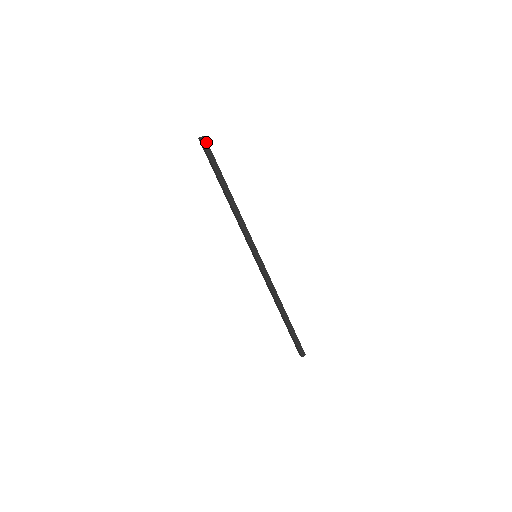
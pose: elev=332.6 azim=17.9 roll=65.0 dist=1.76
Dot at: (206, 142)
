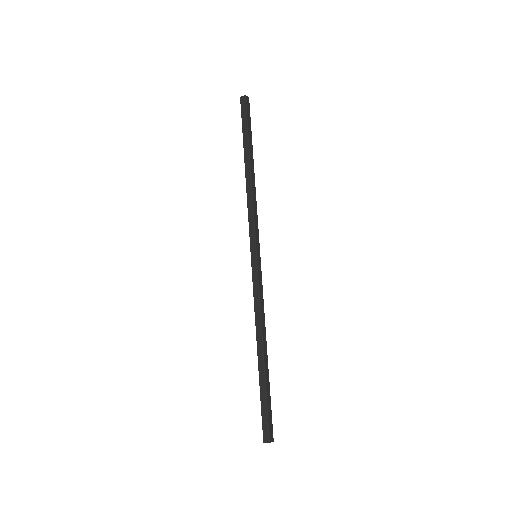
Dot at: (248, 104)
